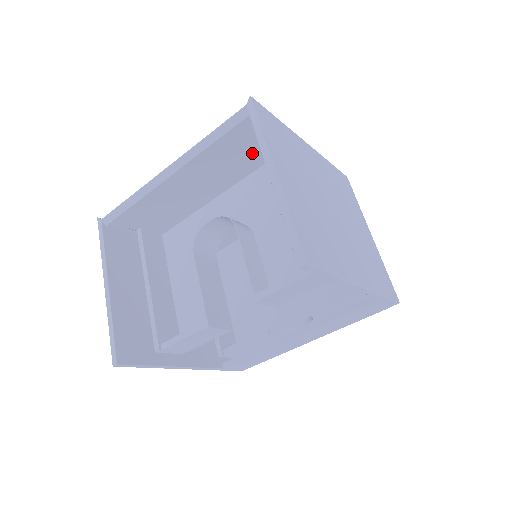
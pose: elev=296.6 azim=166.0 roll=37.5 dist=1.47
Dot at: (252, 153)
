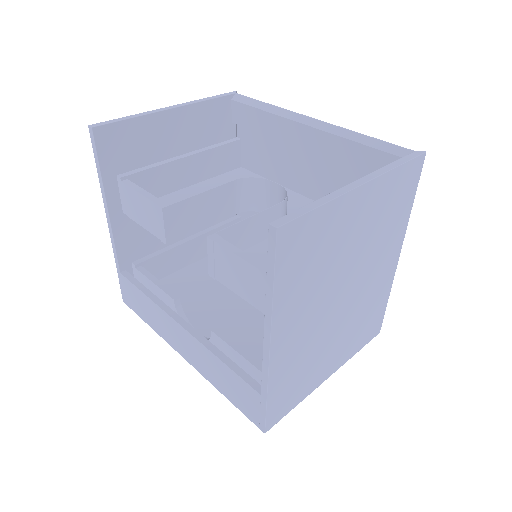
Dot at: occluded
